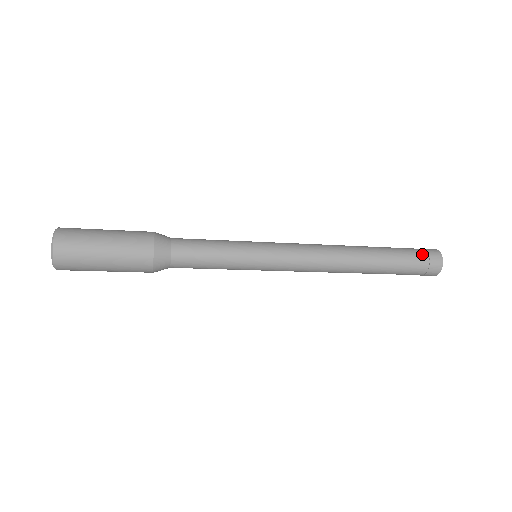
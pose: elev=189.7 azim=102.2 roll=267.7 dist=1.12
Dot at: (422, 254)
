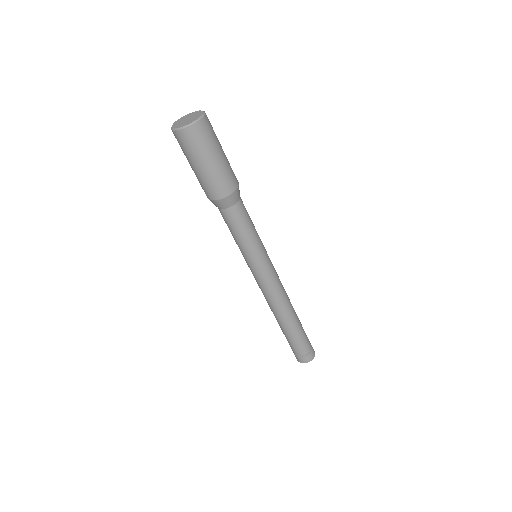
Dot at: occluded
